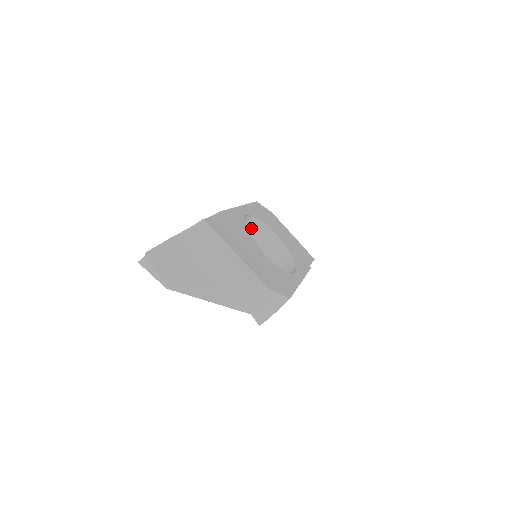
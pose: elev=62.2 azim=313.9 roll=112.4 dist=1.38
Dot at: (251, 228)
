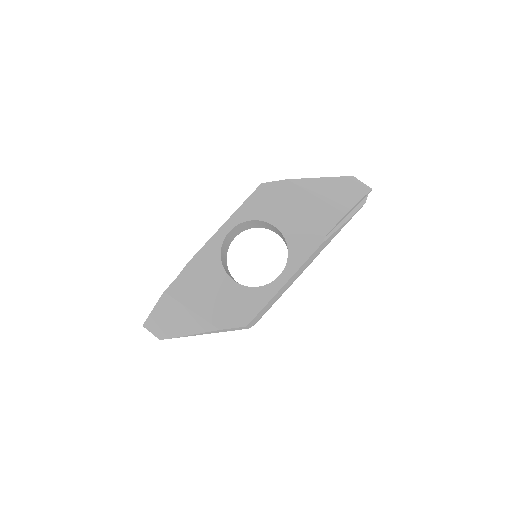
Dot at: (254, 223)
